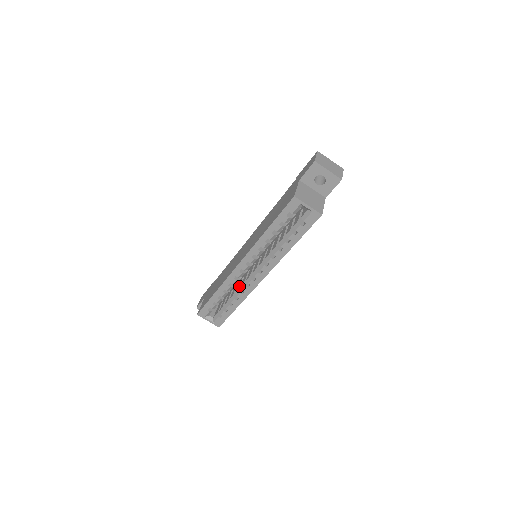
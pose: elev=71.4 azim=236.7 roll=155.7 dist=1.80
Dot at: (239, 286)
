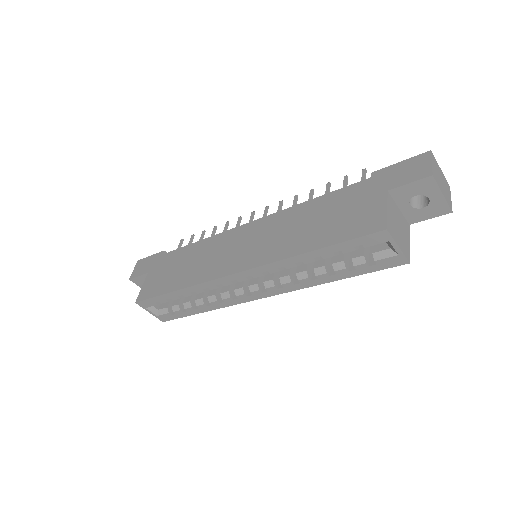
Dot at: (216, 289)
